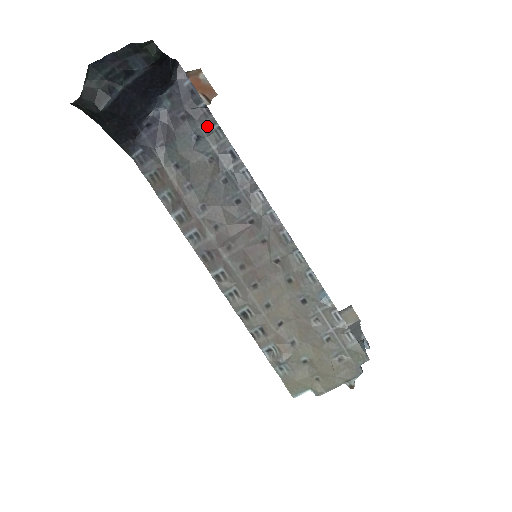
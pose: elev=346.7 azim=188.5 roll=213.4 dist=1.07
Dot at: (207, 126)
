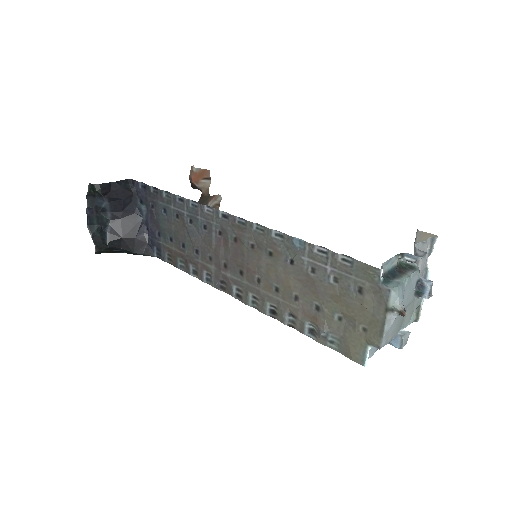
Dot at: (161, 198)
